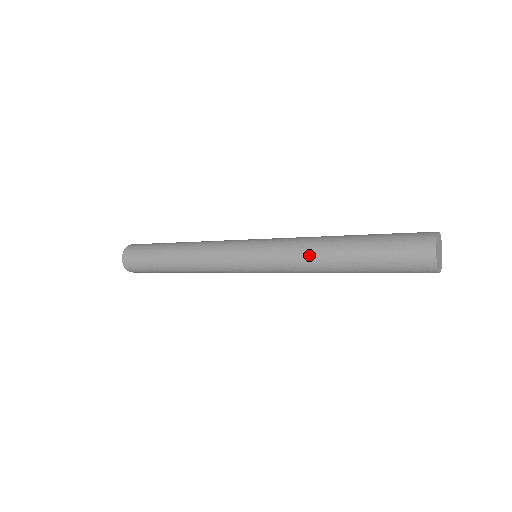
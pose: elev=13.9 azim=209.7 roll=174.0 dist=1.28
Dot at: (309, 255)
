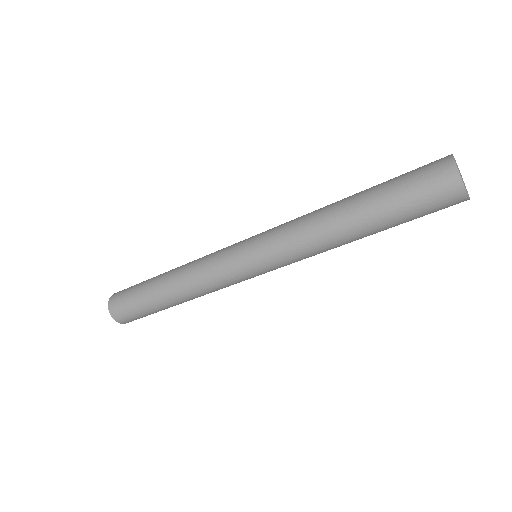
Dot at: (315, 228)
